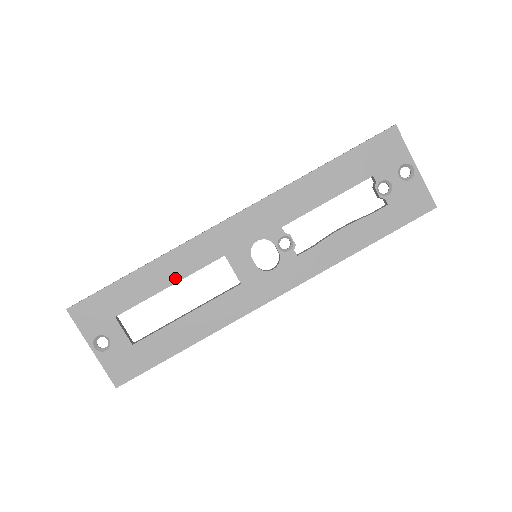
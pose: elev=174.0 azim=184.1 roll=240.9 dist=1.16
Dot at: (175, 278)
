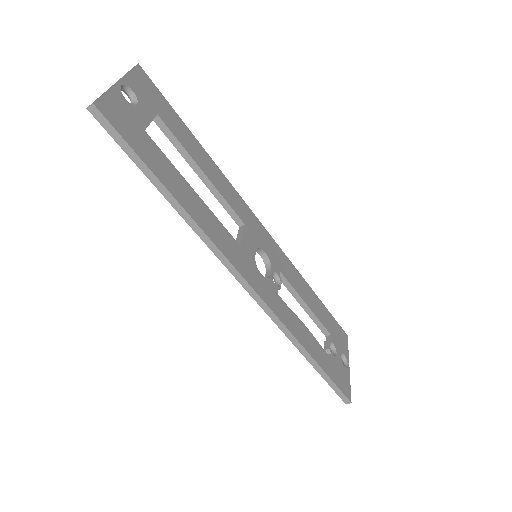
Dot at: (211, 178)
